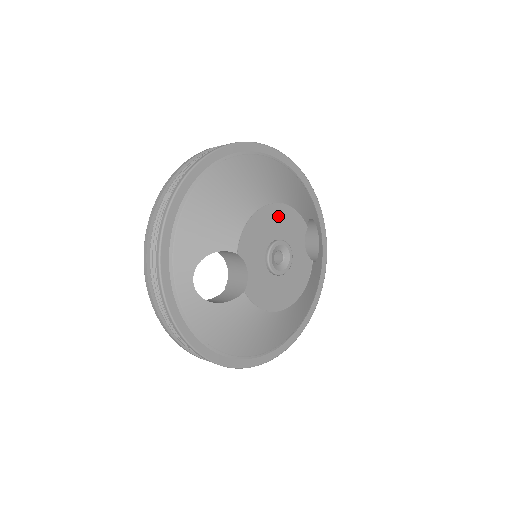
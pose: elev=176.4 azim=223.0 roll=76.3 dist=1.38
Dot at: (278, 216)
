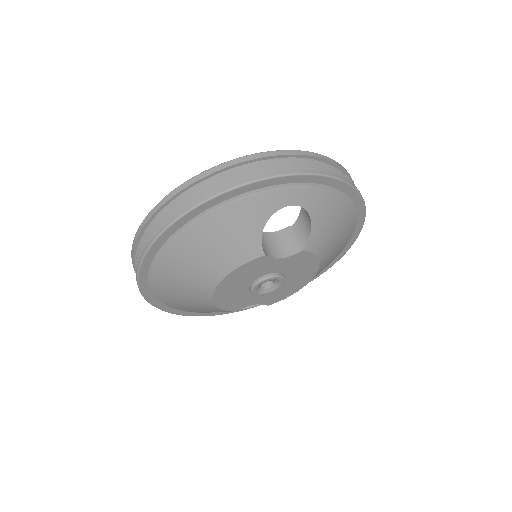
Dot at: (231, 283)
